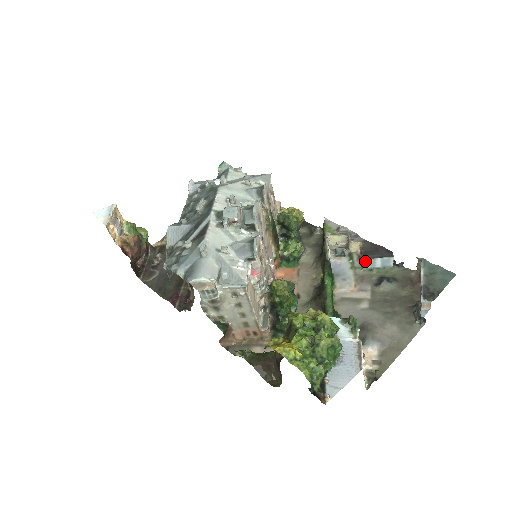
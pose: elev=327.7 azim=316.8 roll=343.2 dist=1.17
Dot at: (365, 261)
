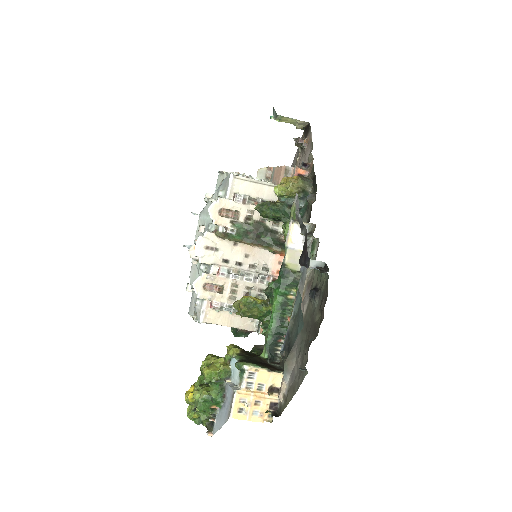
Dot at: occluded
